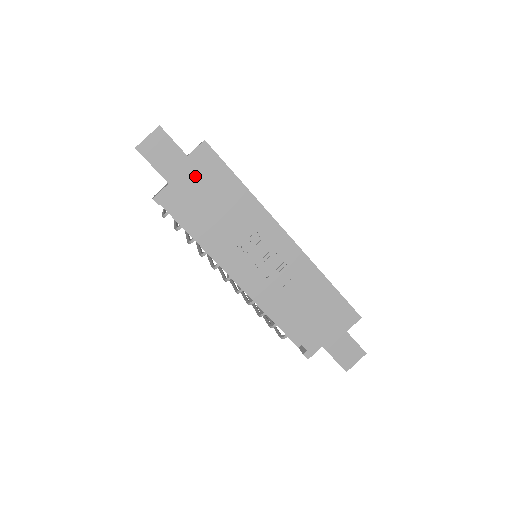
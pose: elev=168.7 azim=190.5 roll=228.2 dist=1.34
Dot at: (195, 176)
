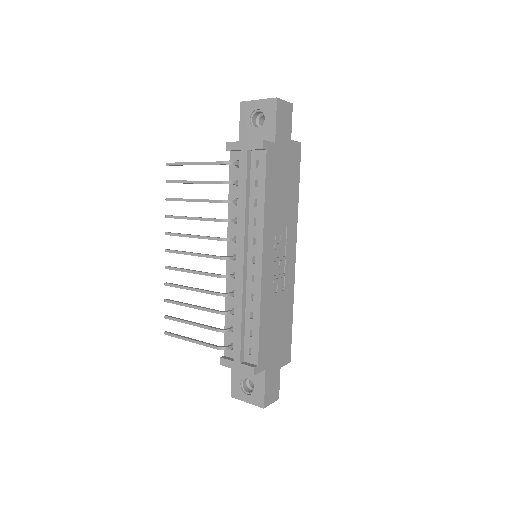
Dot at: (287, 157)
